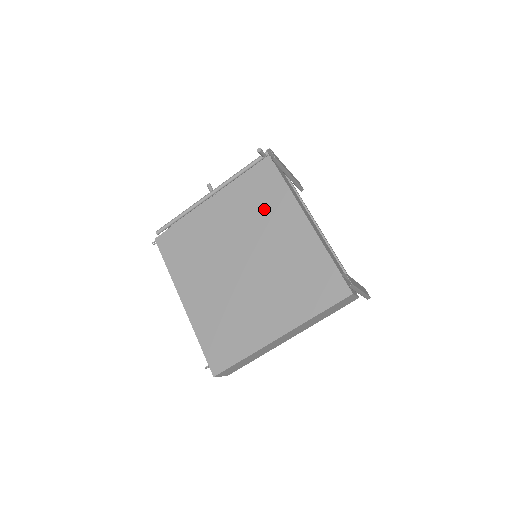
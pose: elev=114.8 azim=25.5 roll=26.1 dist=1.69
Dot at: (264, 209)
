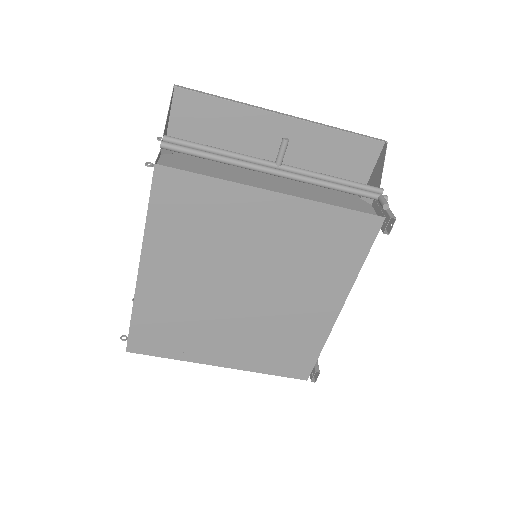
Dot at: (318, 264)
